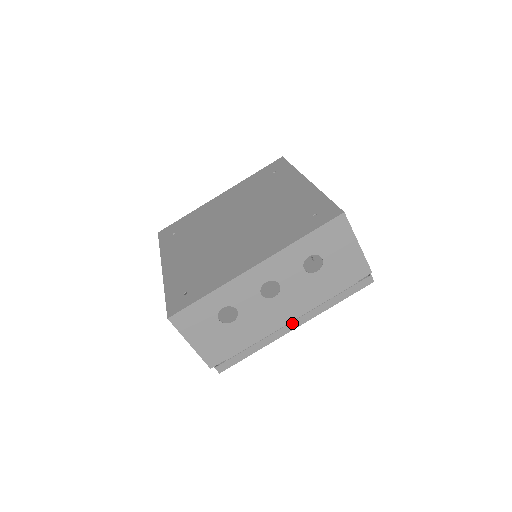
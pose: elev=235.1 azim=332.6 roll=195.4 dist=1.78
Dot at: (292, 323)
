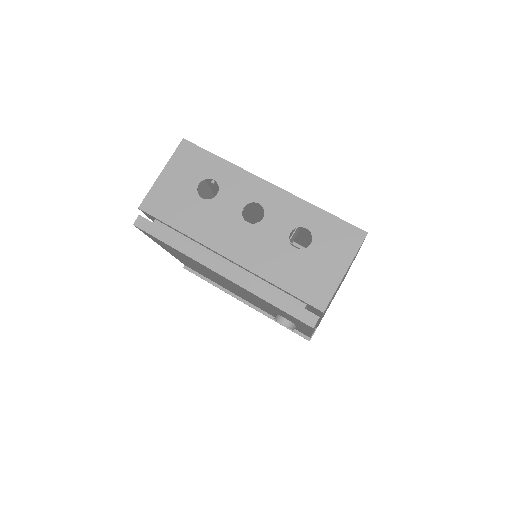
Dot at: (223, 265)
